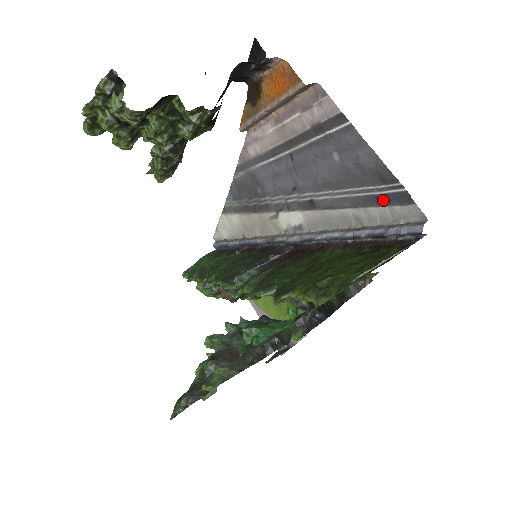
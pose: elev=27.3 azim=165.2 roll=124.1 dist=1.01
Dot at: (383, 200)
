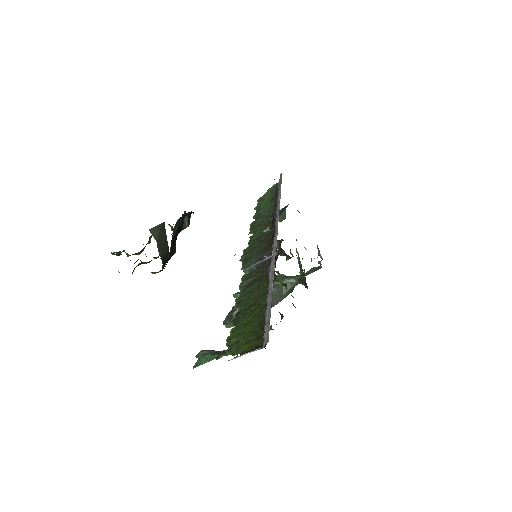
Dot at: occluded
